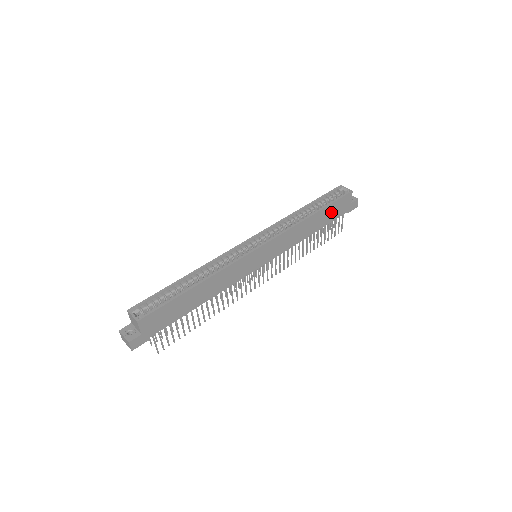
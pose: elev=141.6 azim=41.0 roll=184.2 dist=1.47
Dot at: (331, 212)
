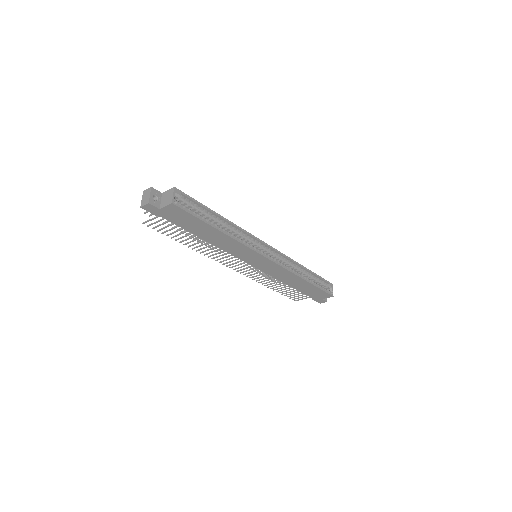
Dot at: (311, 290)
